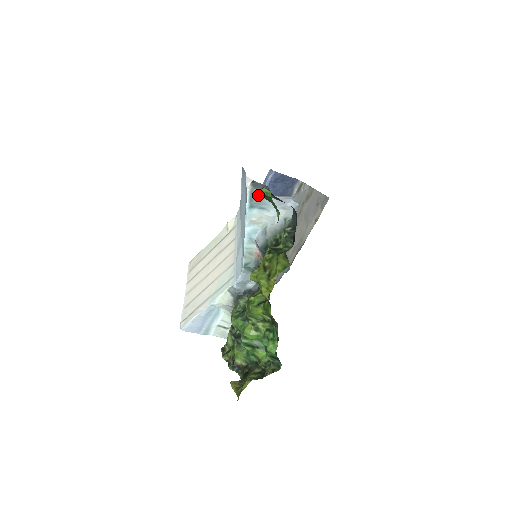
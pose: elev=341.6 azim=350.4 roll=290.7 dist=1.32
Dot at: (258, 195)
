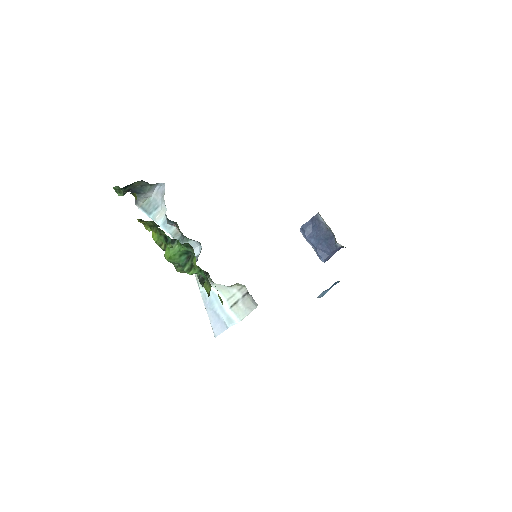
Dot at: (147, 205)
